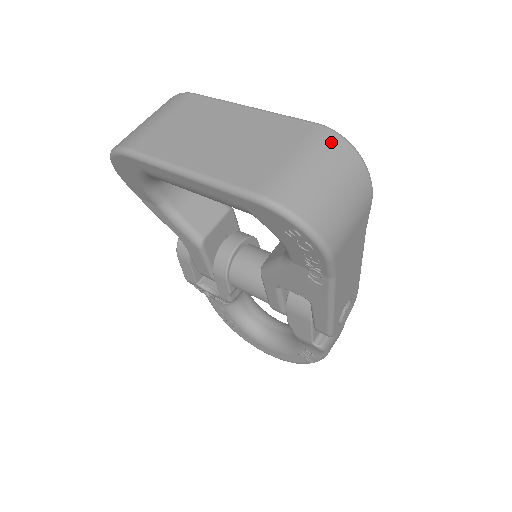
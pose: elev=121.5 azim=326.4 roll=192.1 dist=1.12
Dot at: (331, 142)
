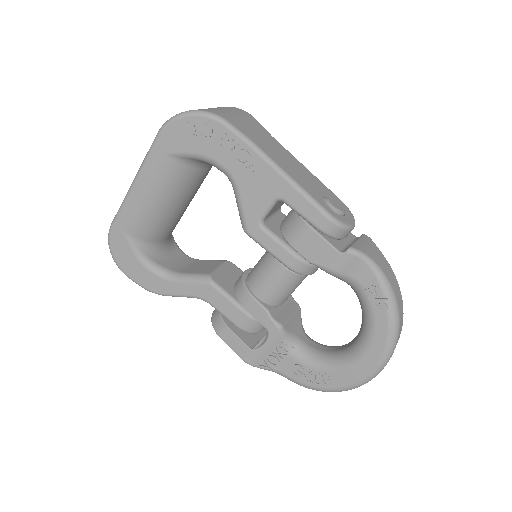
Dot at: occluded
